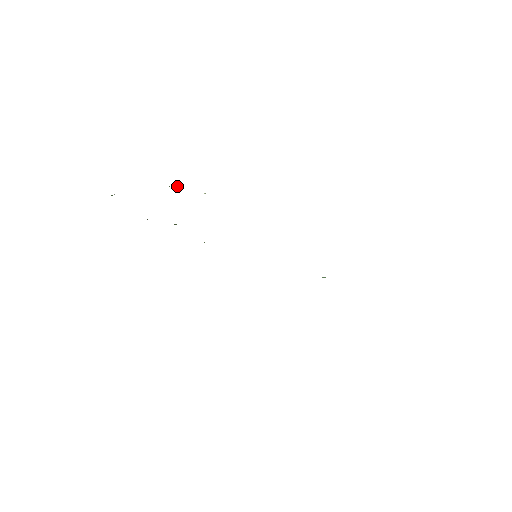
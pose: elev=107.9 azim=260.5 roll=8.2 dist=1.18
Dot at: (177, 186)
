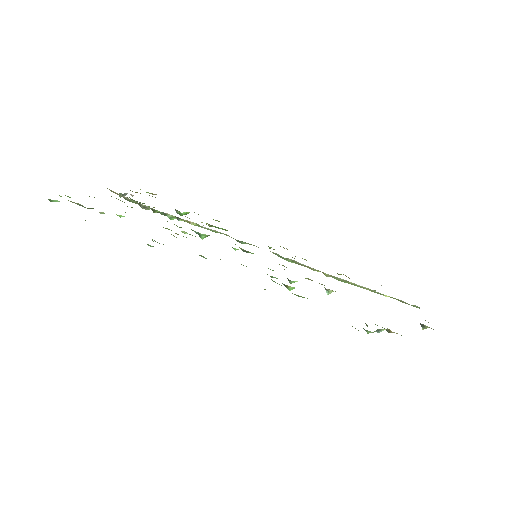
Dot at: (185, 212)
